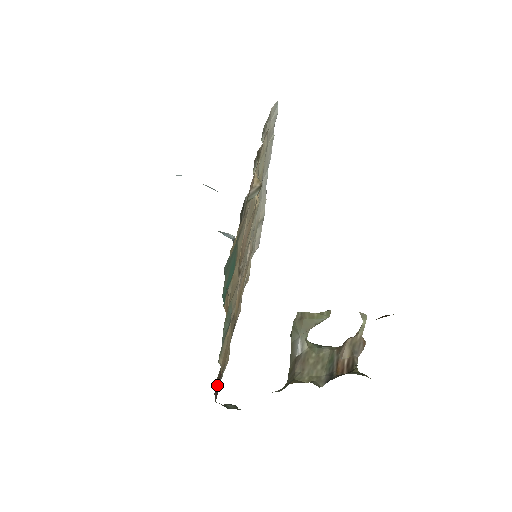
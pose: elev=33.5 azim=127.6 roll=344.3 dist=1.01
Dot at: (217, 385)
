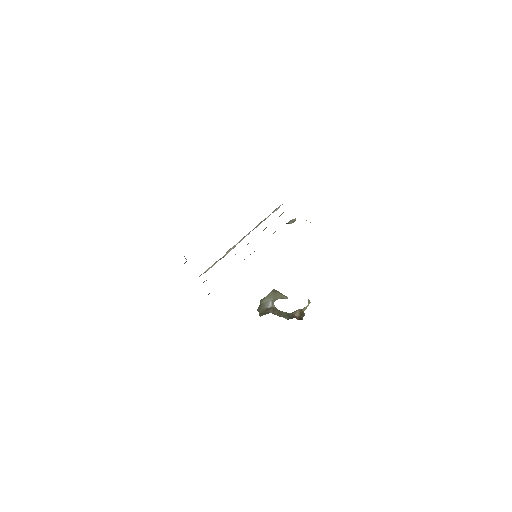
Dot at: occluded
